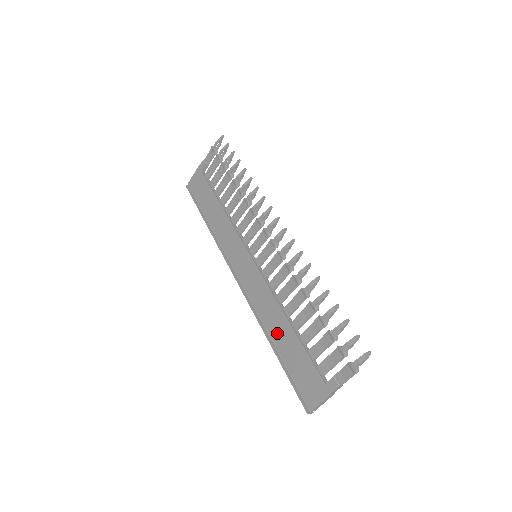
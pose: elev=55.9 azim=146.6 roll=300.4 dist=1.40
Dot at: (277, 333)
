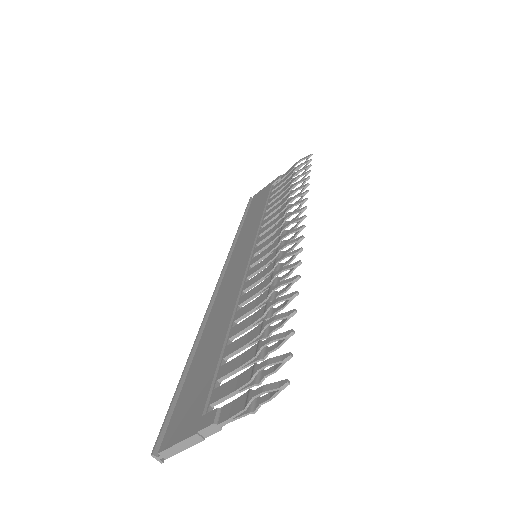
Dot at: (208, 338)
